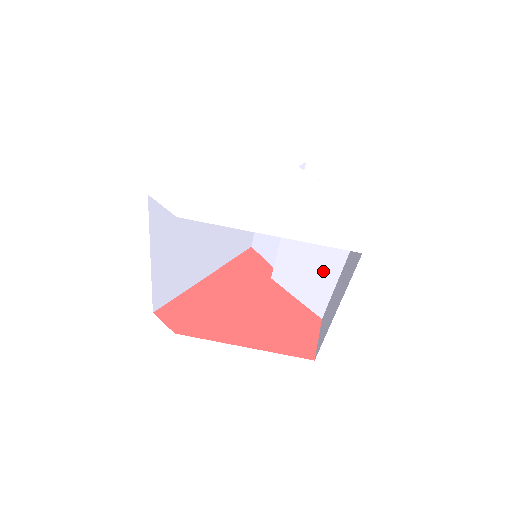
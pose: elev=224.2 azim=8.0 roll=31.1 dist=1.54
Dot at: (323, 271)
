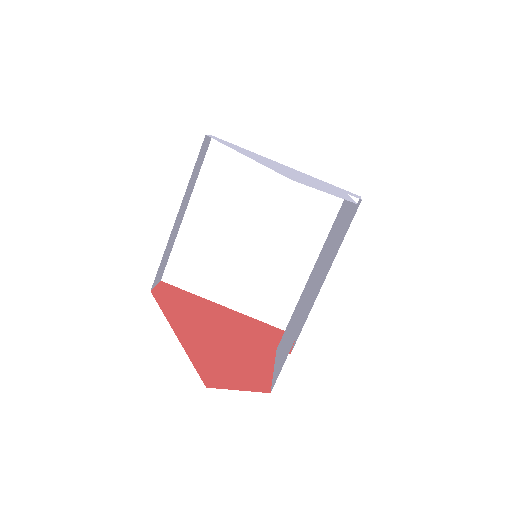
Dot at: (303, 313)
